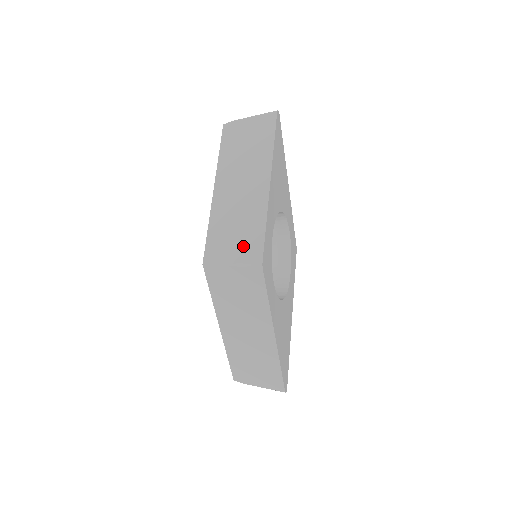
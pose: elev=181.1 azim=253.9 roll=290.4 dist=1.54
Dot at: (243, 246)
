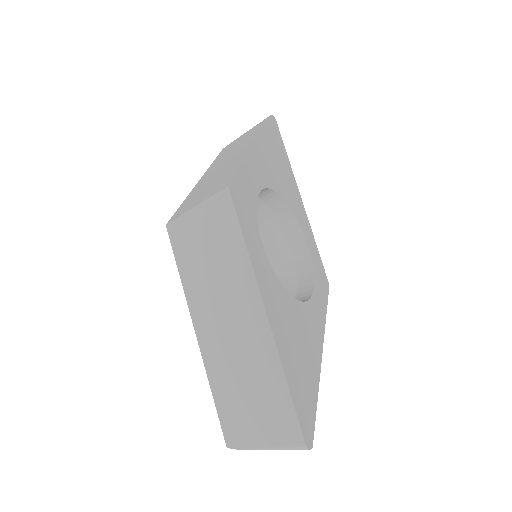
Dot at: (213, 189)
